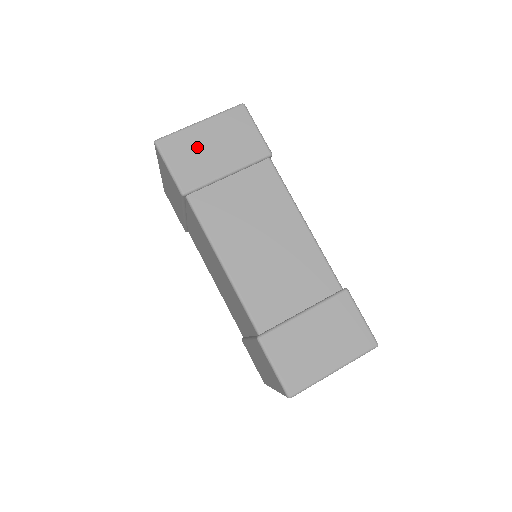
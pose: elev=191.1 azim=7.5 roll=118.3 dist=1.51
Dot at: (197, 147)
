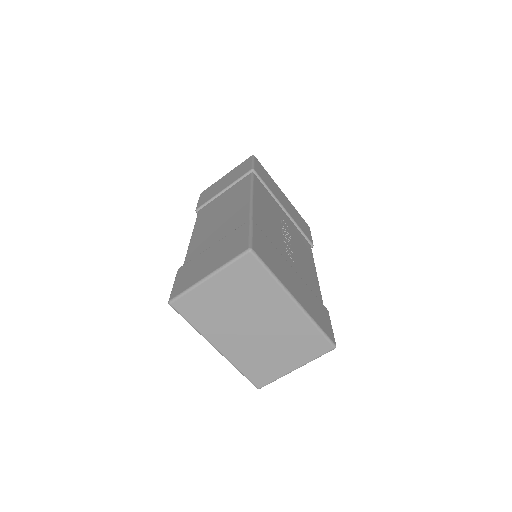
Dot at: (217, 186)
